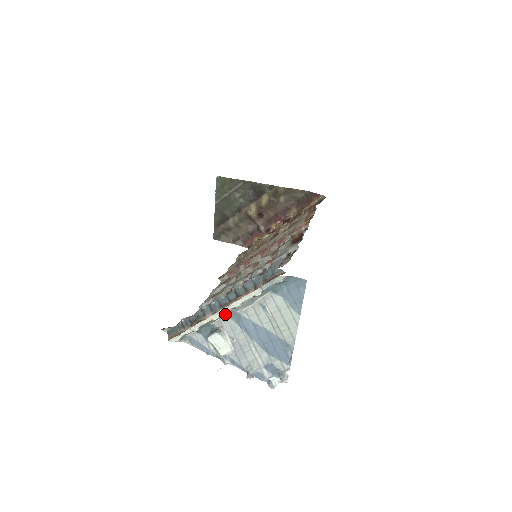
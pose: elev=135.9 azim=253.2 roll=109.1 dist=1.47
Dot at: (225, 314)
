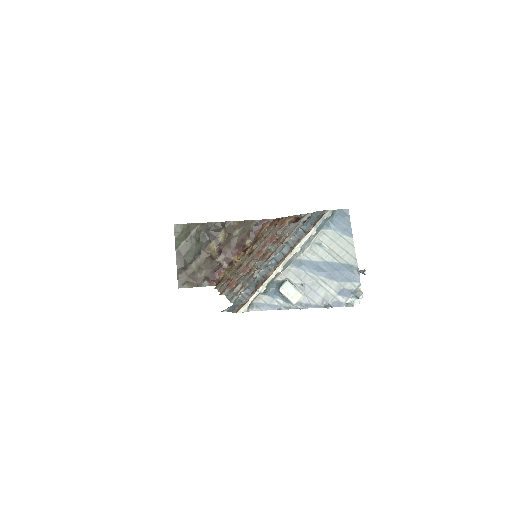
Dot at: (287, 264)
